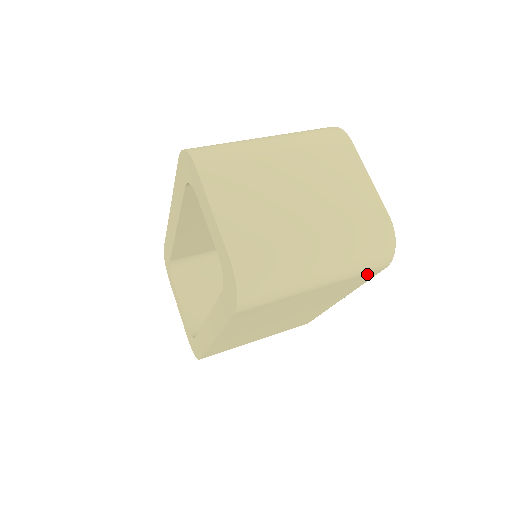
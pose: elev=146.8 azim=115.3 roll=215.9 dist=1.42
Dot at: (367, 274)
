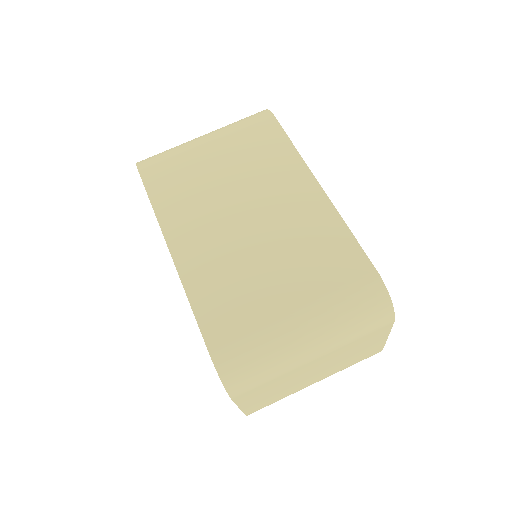
Dot at: occluded
